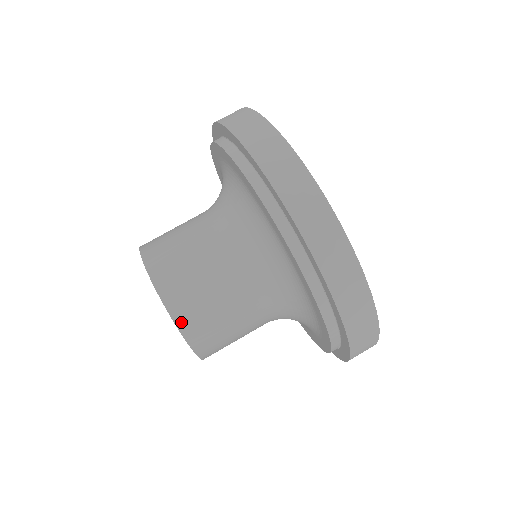
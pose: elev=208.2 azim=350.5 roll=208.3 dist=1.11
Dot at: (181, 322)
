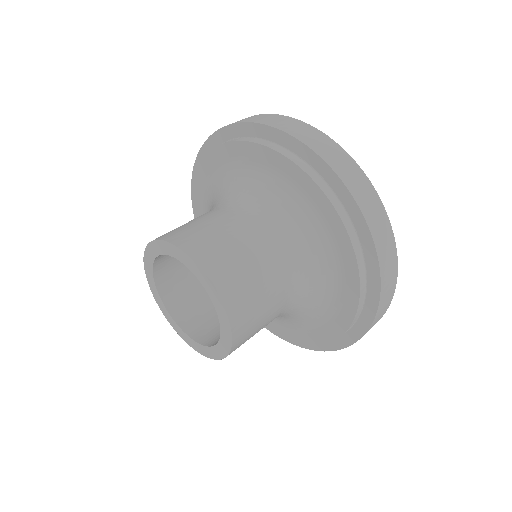
Dot at: (222, 291)
